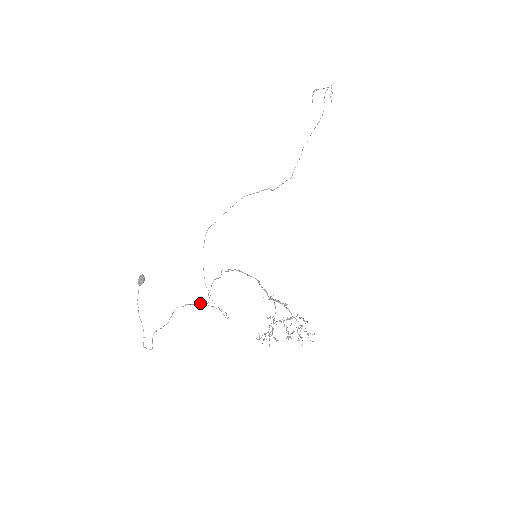
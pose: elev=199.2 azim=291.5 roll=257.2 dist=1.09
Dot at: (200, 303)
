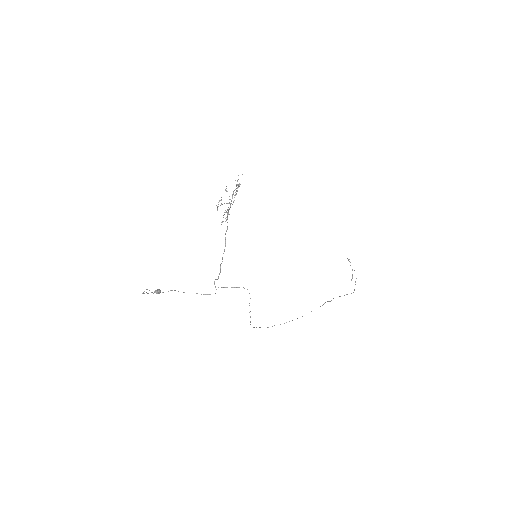
Dot at: occluded
